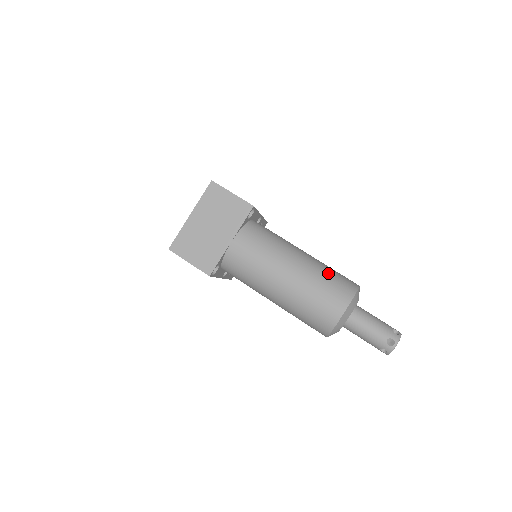
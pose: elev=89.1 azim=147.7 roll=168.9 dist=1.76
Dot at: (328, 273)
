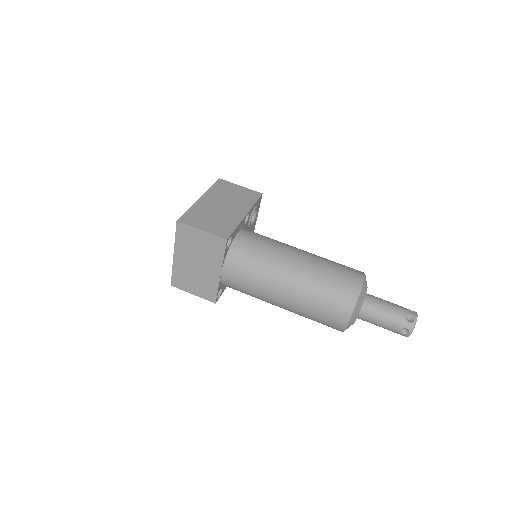
Dot at: (325, 284)
